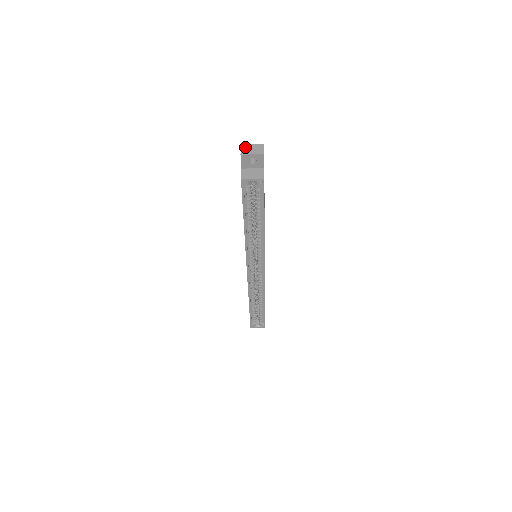
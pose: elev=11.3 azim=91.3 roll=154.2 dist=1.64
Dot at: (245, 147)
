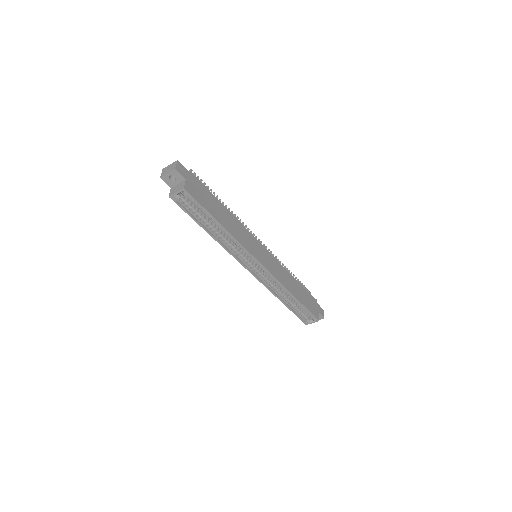
Dot at: (164, 170)
